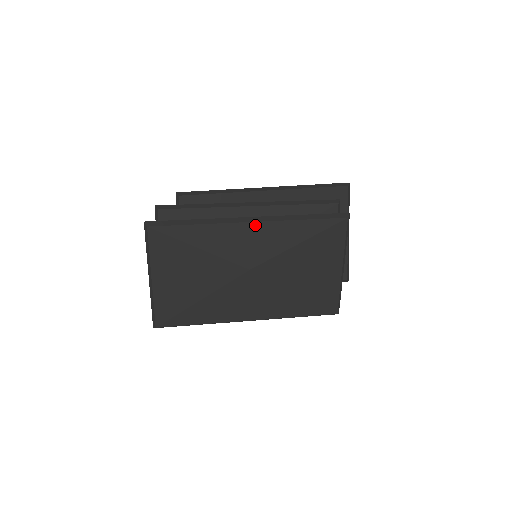
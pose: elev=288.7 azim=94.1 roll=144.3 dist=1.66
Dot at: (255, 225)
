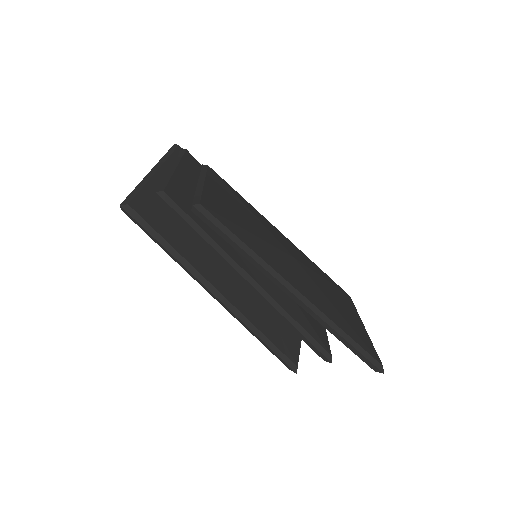
Dot at: occluded
